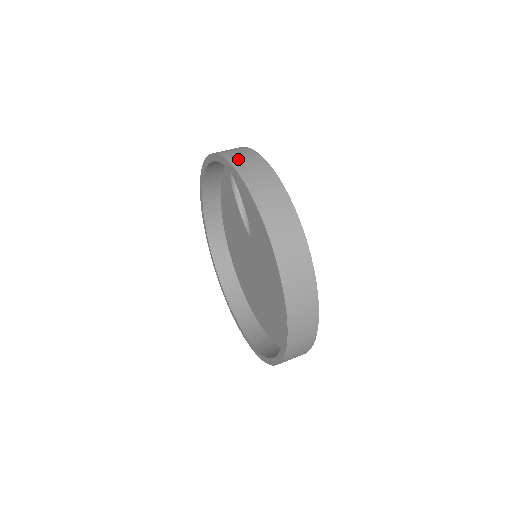
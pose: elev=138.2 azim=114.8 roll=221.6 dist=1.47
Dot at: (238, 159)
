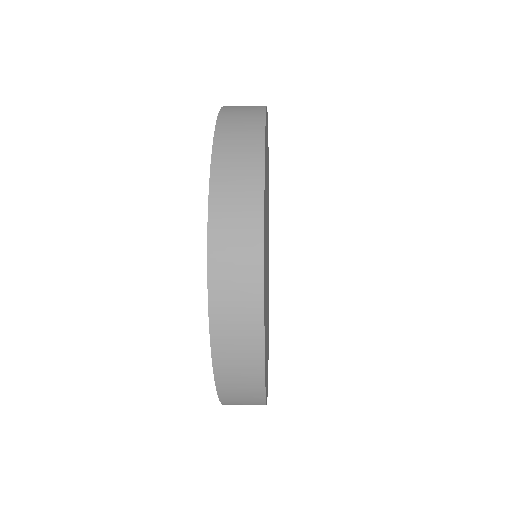
Dot at: (232, 114)
